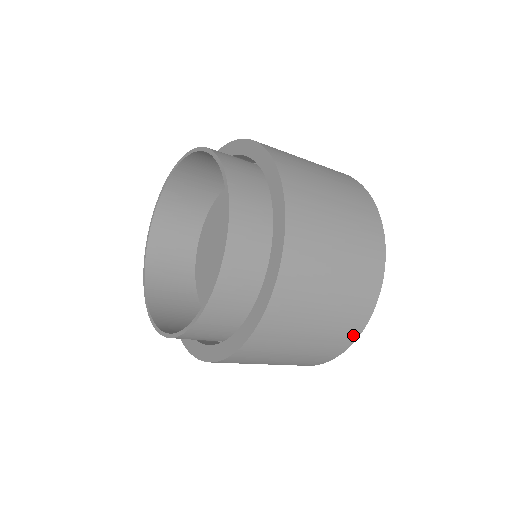
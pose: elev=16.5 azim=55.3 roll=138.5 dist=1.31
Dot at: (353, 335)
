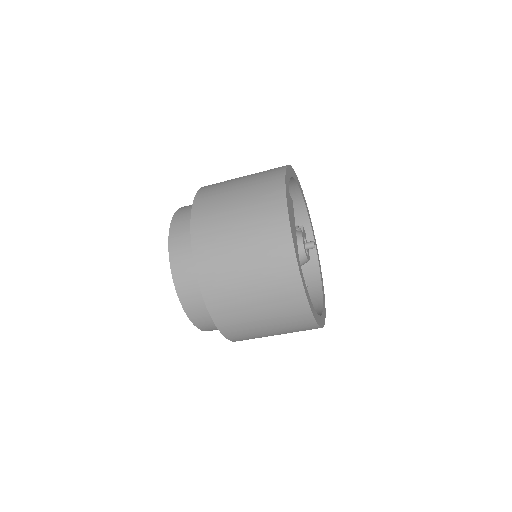
Dot at: (280, 202)
